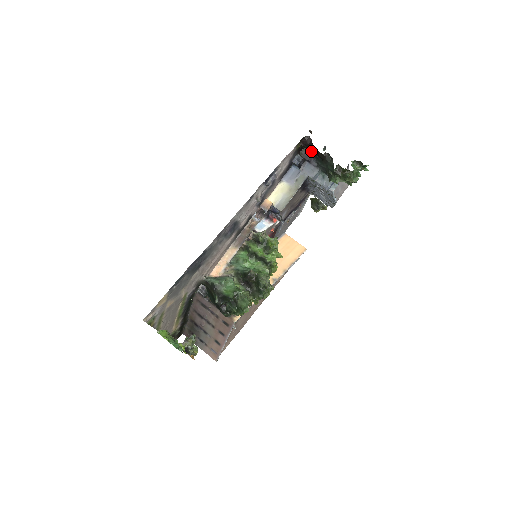
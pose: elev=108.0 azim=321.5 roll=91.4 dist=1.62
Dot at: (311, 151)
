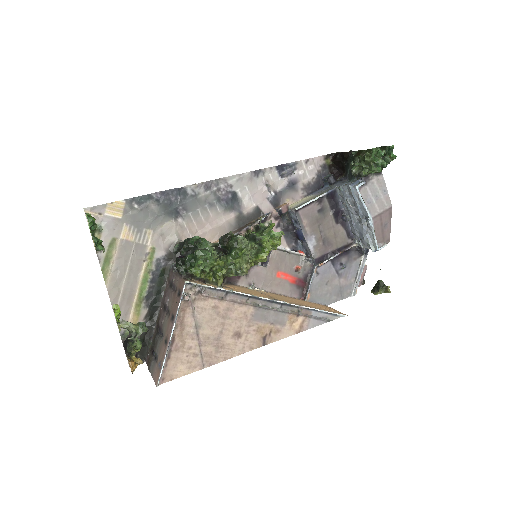
Dot at: (345, 171)
